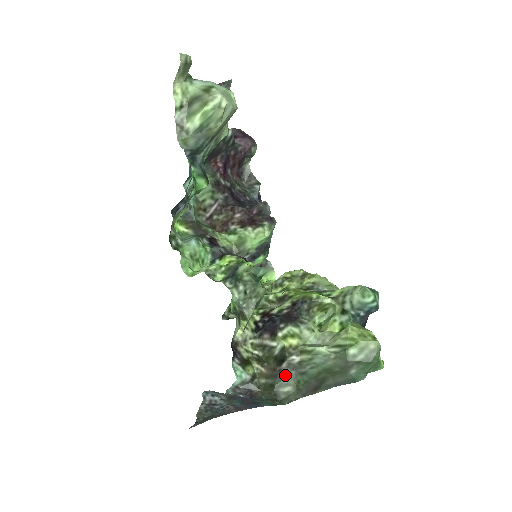
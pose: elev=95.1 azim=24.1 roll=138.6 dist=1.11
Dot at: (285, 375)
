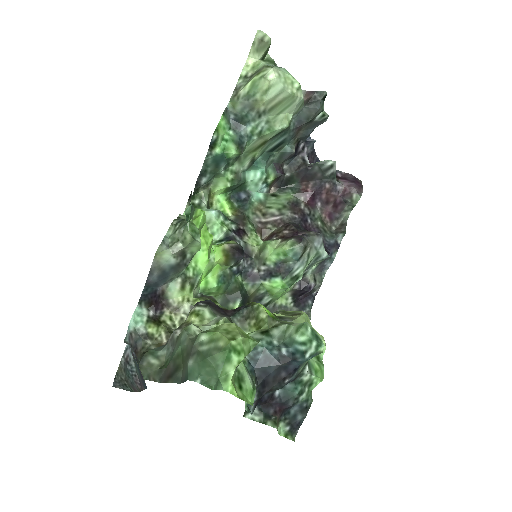
Dot at: (164, 348)
